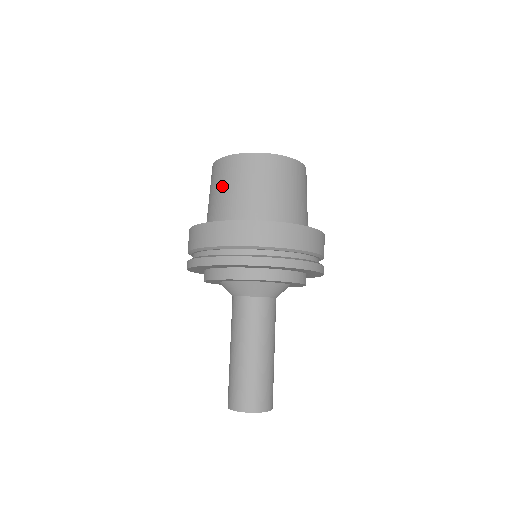
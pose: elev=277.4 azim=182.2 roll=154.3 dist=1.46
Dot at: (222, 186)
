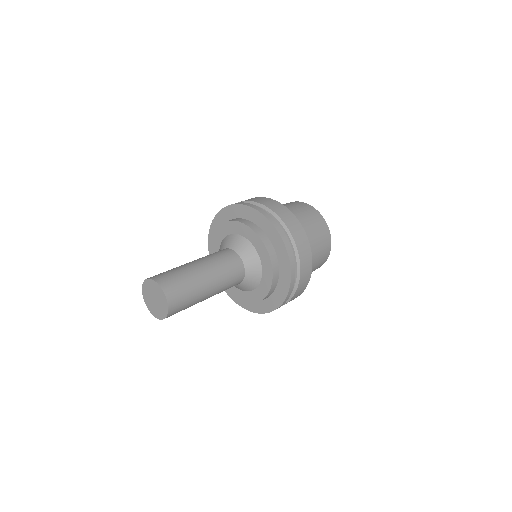
Dot at: occluded
